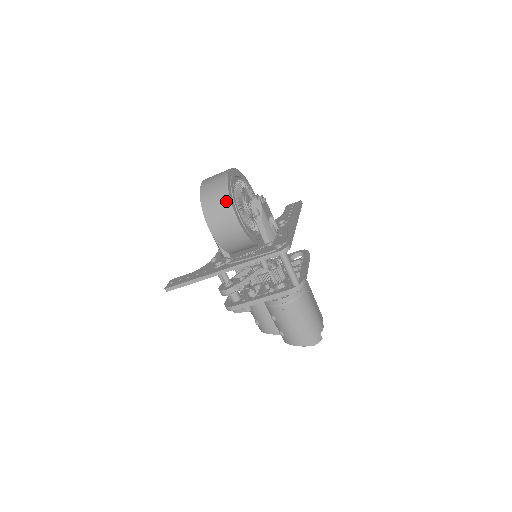
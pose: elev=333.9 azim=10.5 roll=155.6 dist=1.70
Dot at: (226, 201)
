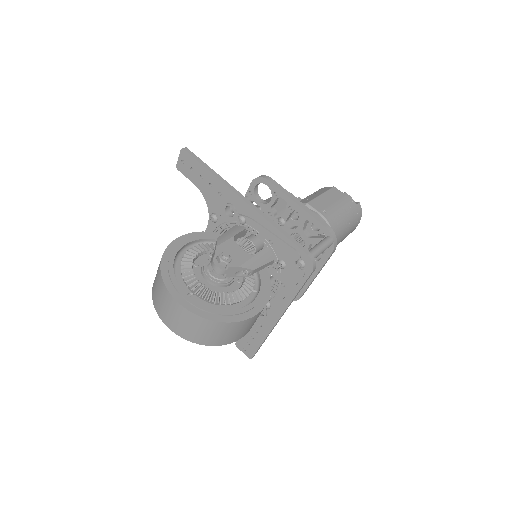
Dot at: (233, 326)
